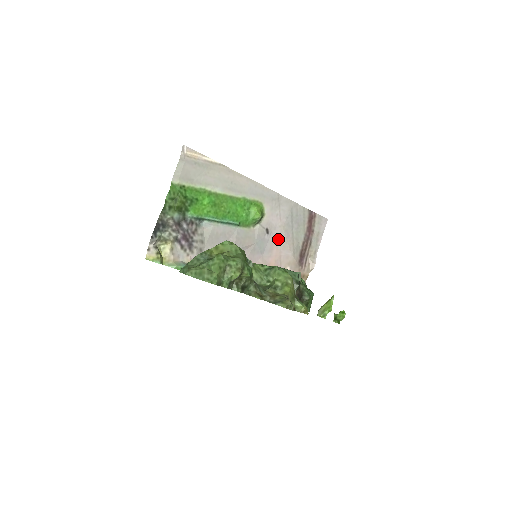
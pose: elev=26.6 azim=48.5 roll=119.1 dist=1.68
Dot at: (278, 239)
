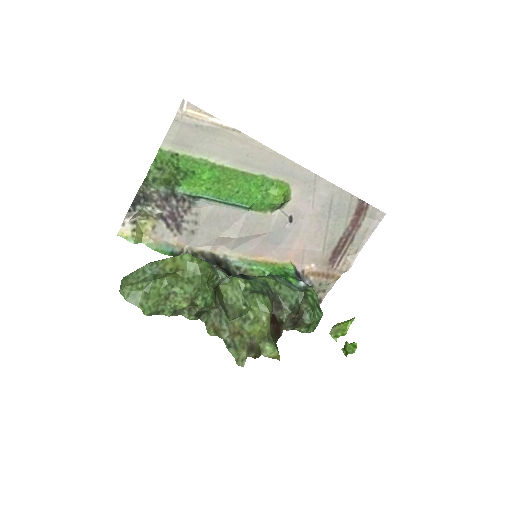
Dot at: (305, 230)
